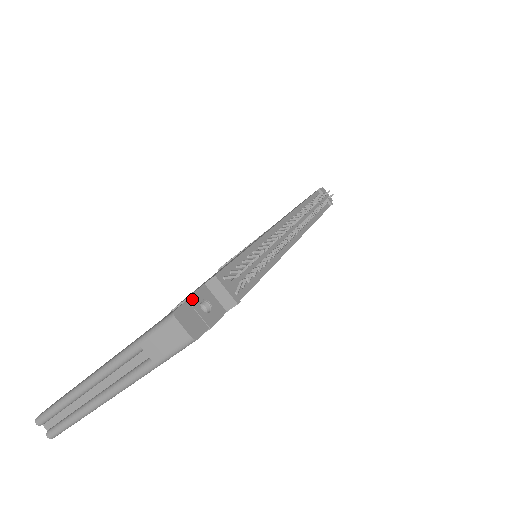
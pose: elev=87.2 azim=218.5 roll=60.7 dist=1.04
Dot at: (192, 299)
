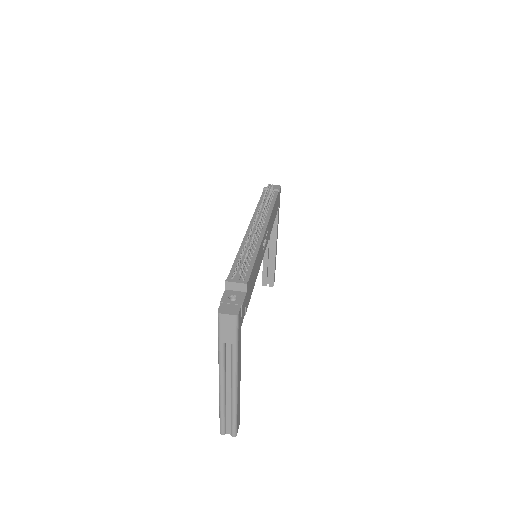
Dot at: (223, 300)
